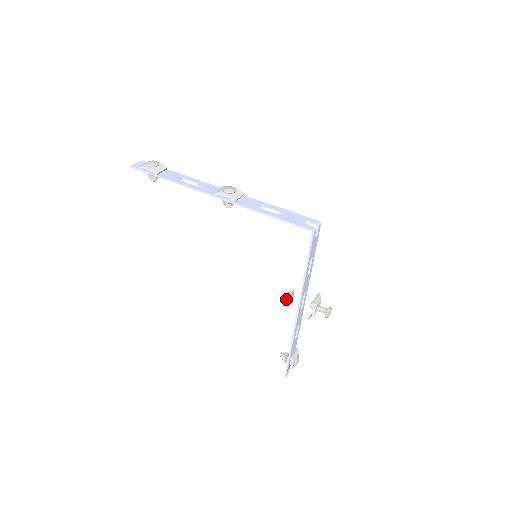
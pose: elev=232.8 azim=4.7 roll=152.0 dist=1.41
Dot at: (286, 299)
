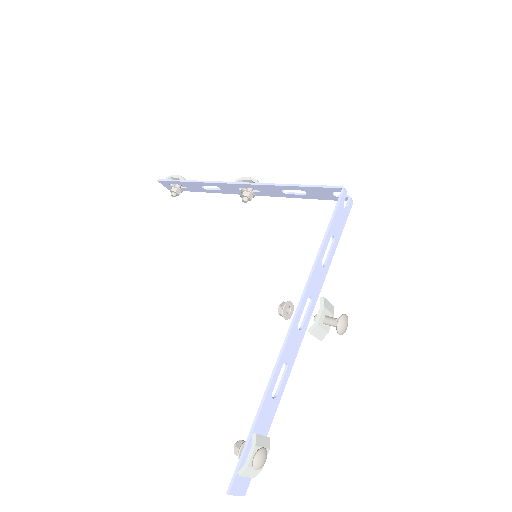
Dot at: (279, 309)
